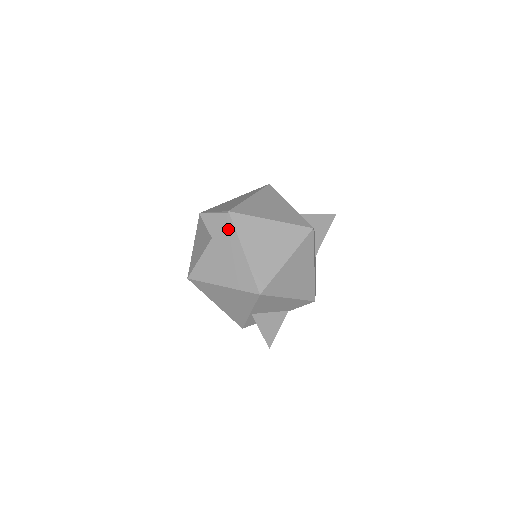
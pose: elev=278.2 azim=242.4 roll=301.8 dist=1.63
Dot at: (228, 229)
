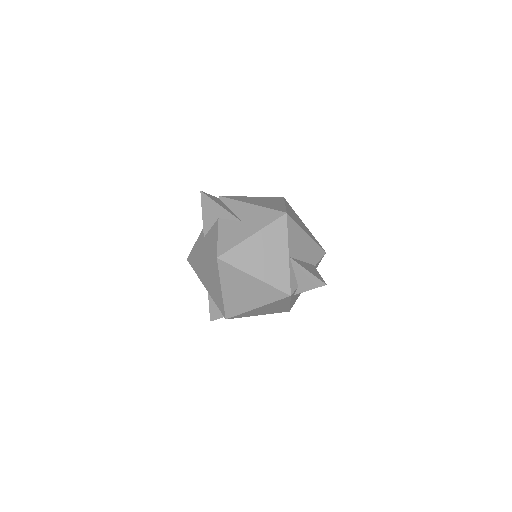
Dot at: (228, 203)
